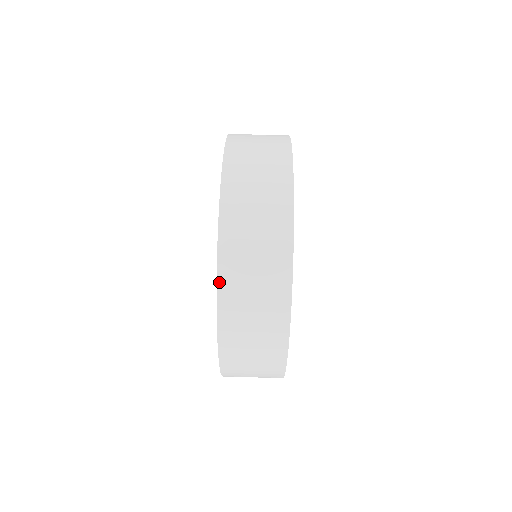
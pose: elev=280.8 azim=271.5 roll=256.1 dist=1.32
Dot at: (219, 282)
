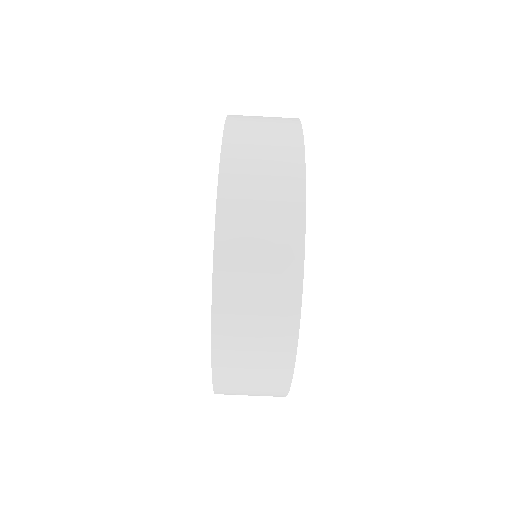
Dot at: occluded
